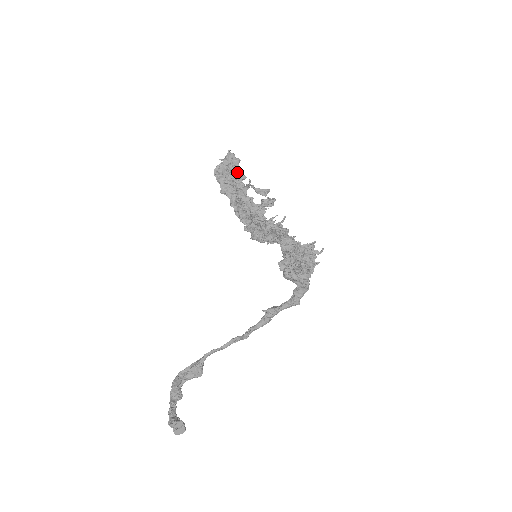
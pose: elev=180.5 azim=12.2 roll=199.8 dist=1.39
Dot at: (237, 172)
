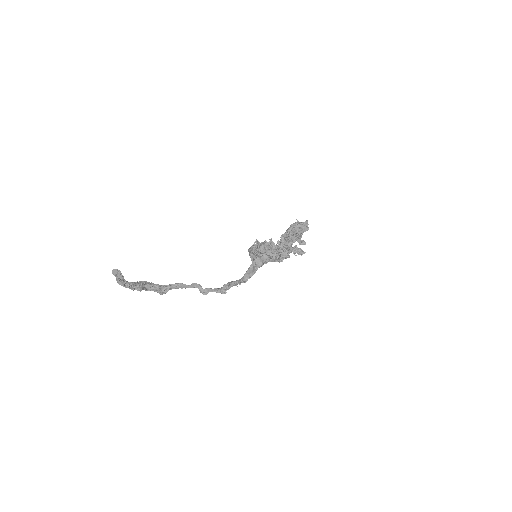
Dot at: (299, 230)
